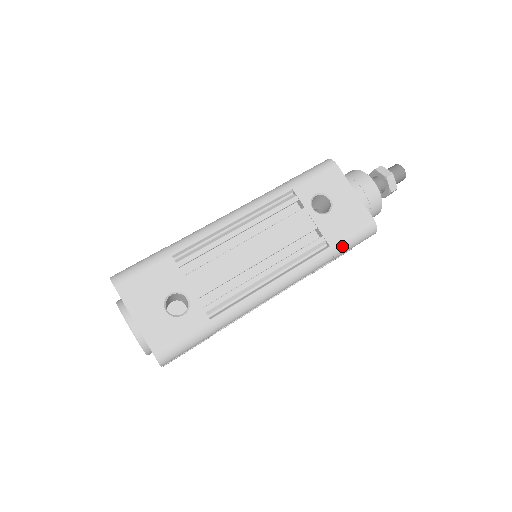
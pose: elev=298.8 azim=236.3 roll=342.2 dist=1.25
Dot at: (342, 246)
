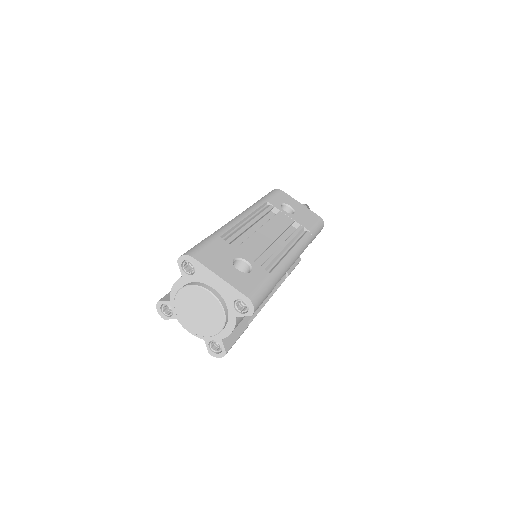
Dot at: (314, 231)
